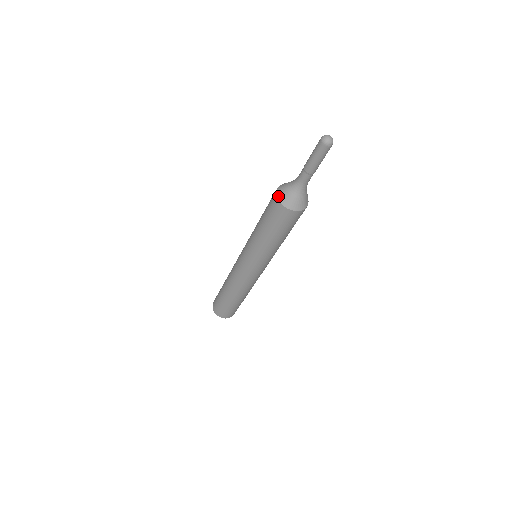
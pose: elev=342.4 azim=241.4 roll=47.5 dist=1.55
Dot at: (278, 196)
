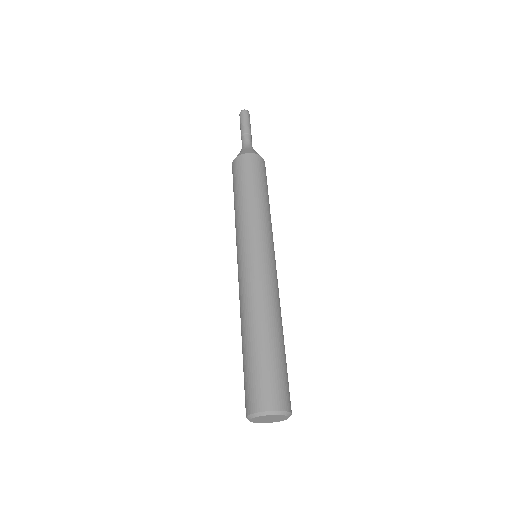
Dot at: occluded
